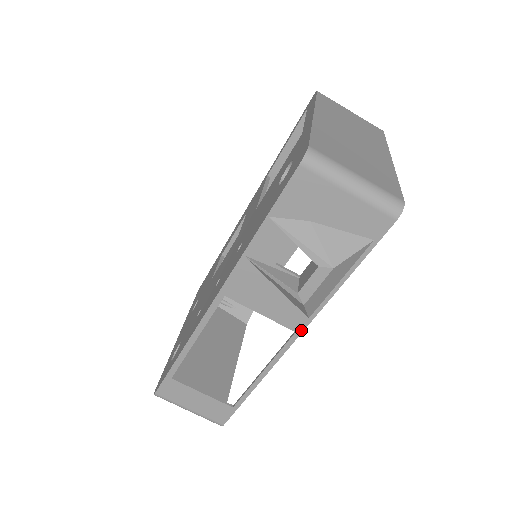
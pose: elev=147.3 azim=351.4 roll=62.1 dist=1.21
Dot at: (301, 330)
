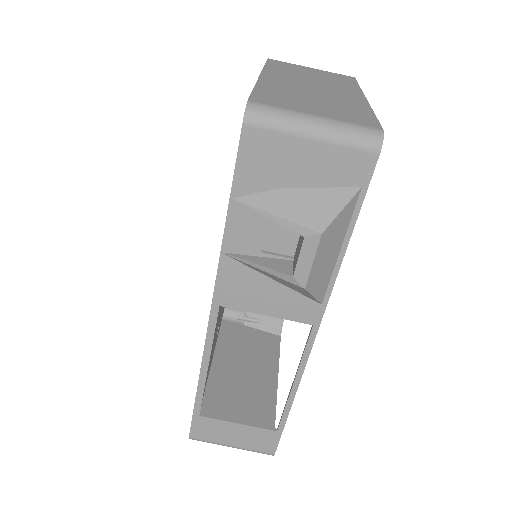
Dot at: (318, 321)
